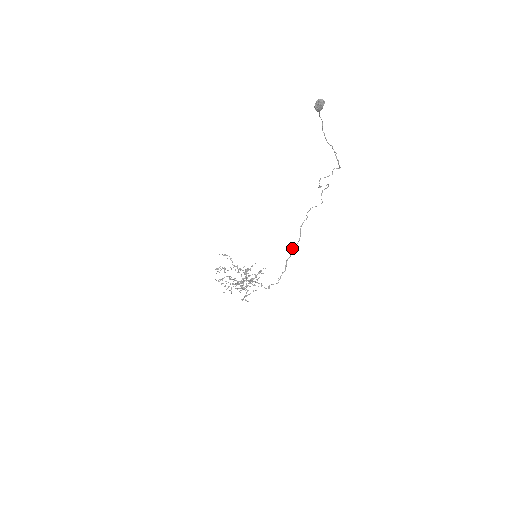
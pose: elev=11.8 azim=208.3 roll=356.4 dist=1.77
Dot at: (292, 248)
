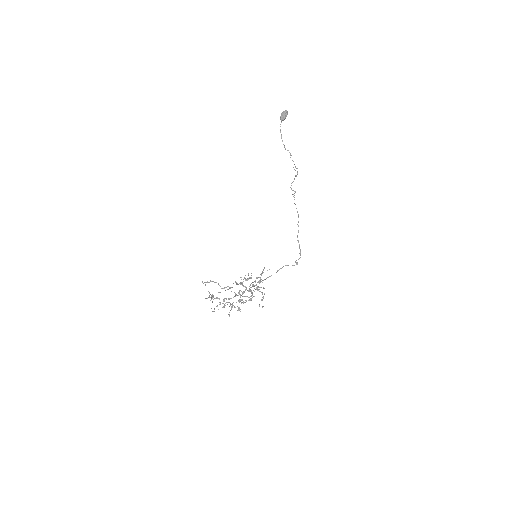
Dot at: (298, 225)
